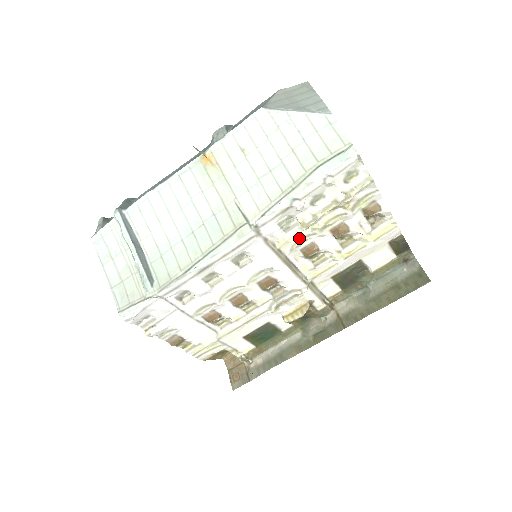
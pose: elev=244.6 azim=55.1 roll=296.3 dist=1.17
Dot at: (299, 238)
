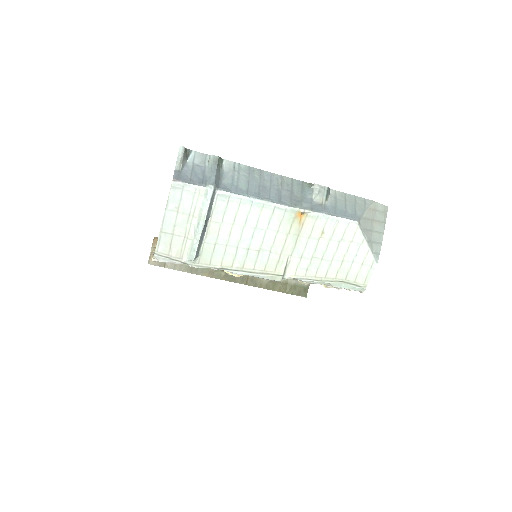
Dot at: occluded
